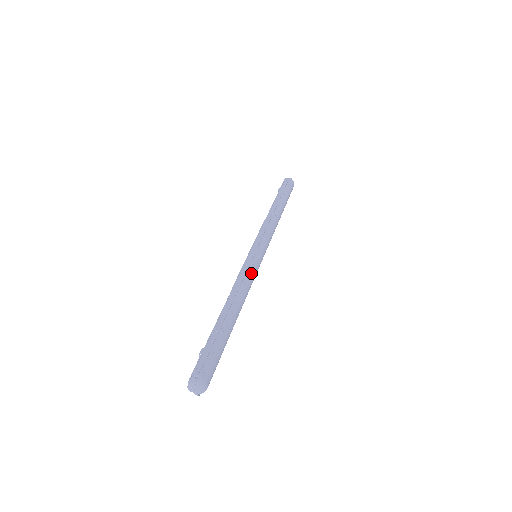
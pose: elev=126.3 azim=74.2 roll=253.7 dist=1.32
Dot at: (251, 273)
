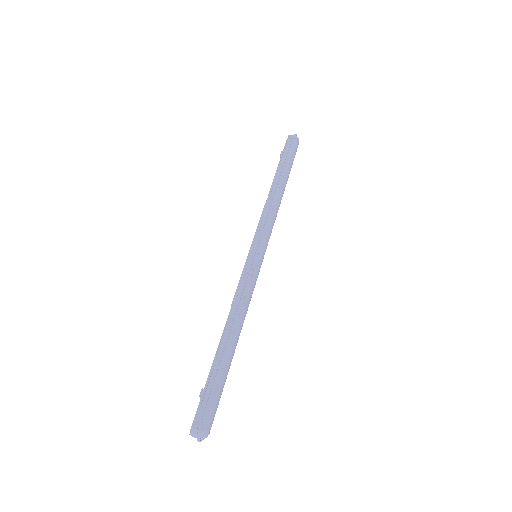
Dot at: (250, 285)
